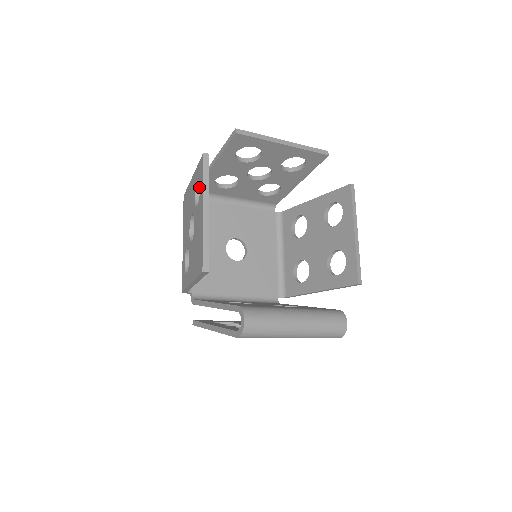
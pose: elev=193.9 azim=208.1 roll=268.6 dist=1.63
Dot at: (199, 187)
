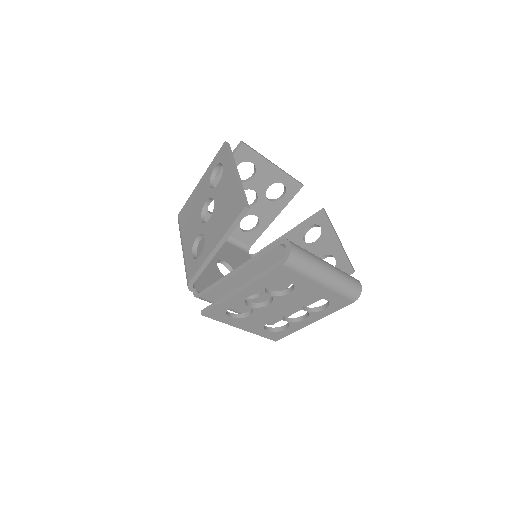
Dot at: (213, 178)
